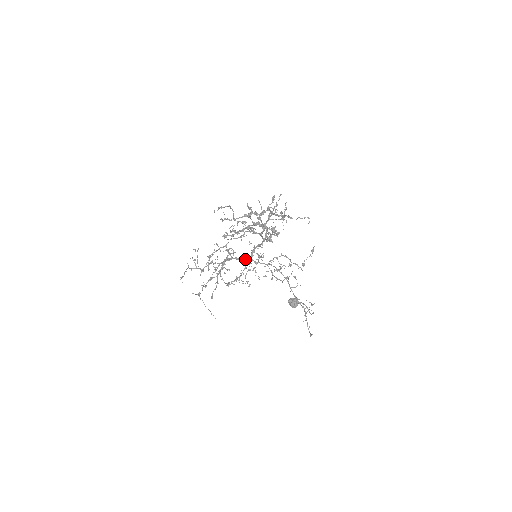
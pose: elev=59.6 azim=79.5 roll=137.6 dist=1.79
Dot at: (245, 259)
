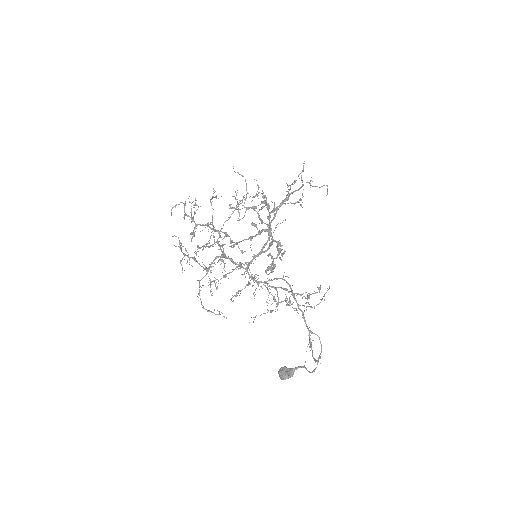
Dot at: occluded
